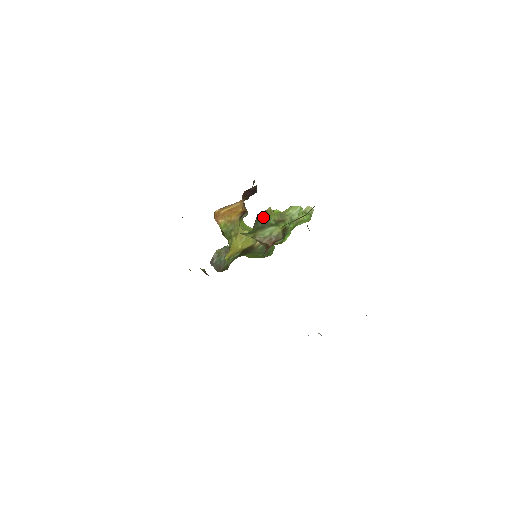
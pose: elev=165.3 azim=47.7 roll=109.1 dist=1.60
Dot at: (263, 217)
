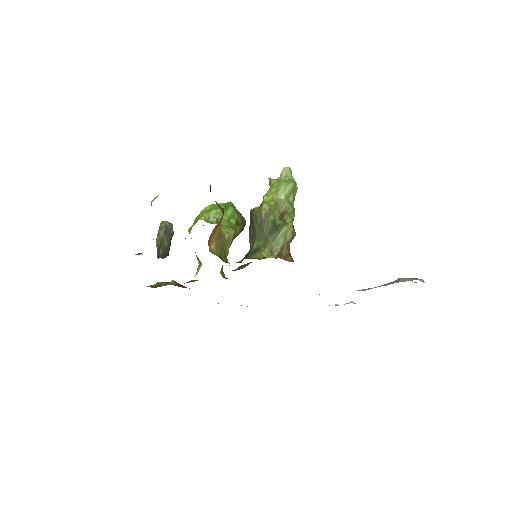
Dot at: (267, 222)
